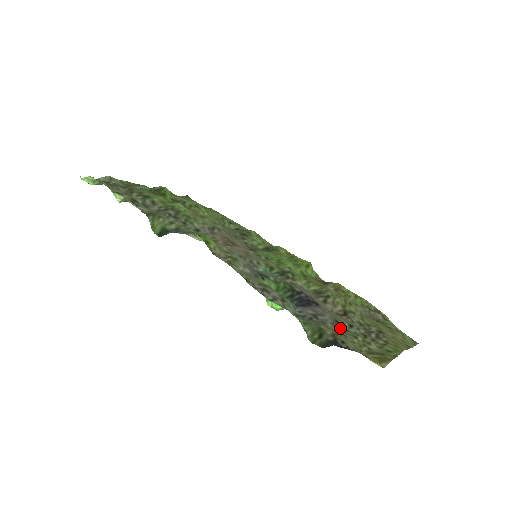
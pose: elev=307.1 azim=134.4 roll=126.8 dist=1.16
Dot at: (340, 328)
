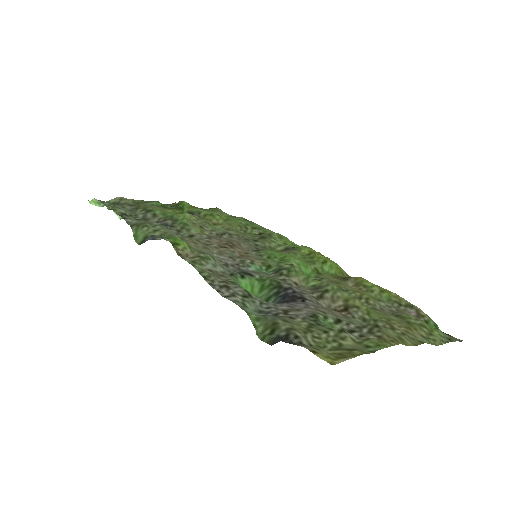
Dot at: (312, 323)
